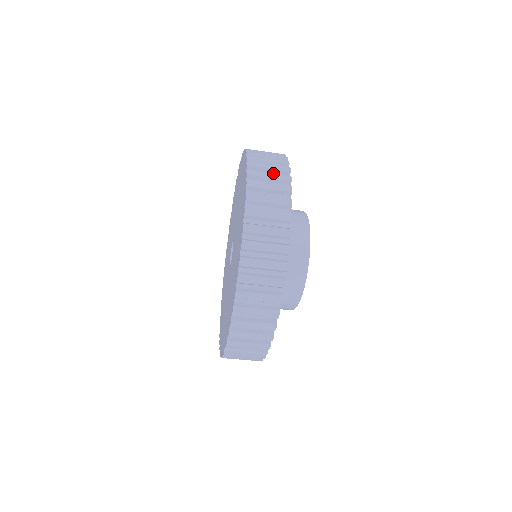
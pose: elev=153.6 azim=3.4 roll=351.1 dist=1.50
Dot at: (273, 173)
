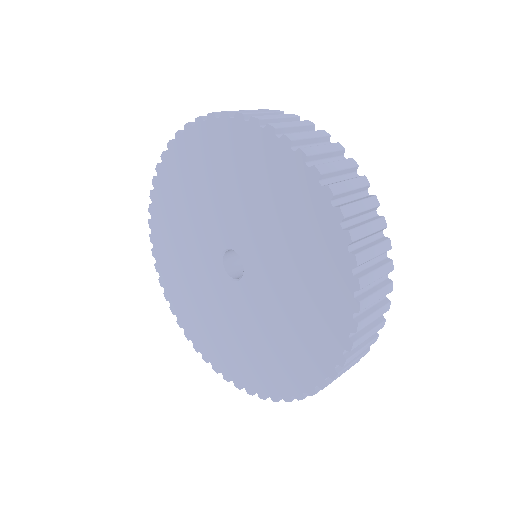
Dot at: (362, 200)
